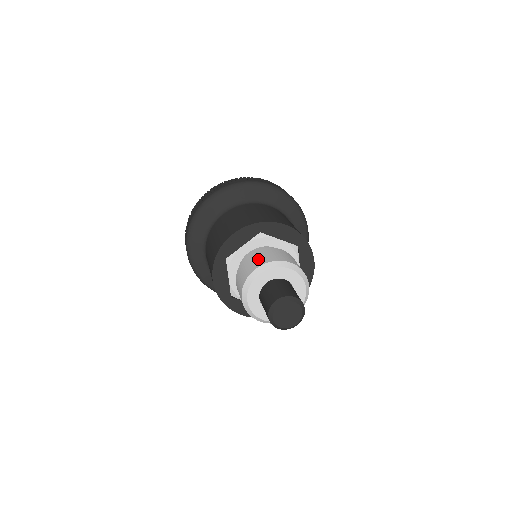
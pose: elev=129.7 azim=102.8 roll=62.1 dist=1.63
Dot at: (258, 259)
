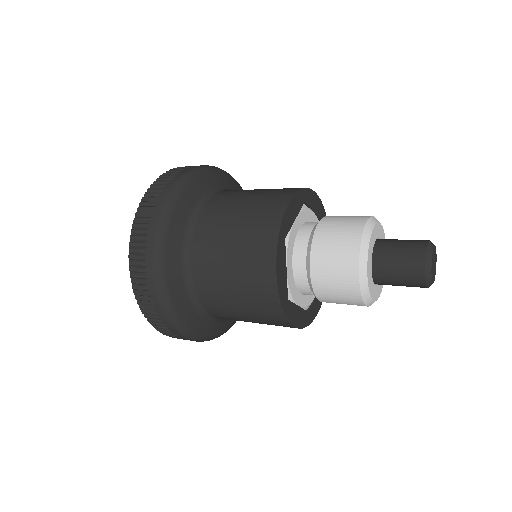
Dot at: (347, 220)
